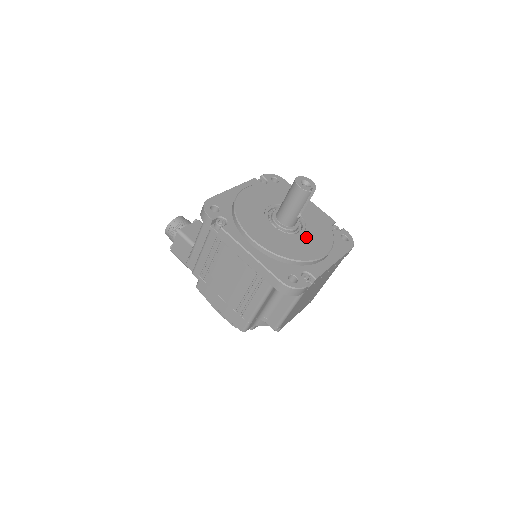
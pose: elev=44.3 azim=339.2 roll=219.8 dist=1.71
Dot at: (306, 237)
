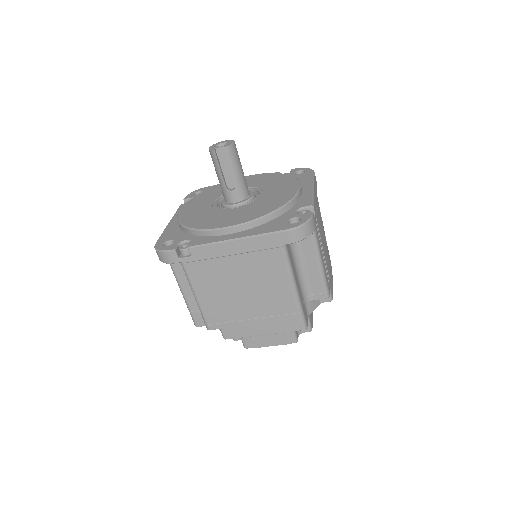
Dot at: (233, 212)
